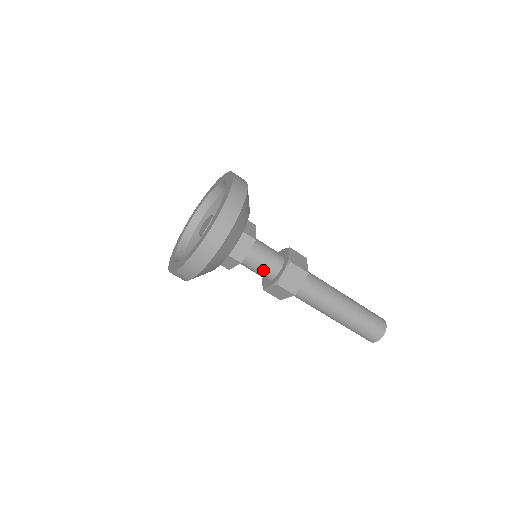
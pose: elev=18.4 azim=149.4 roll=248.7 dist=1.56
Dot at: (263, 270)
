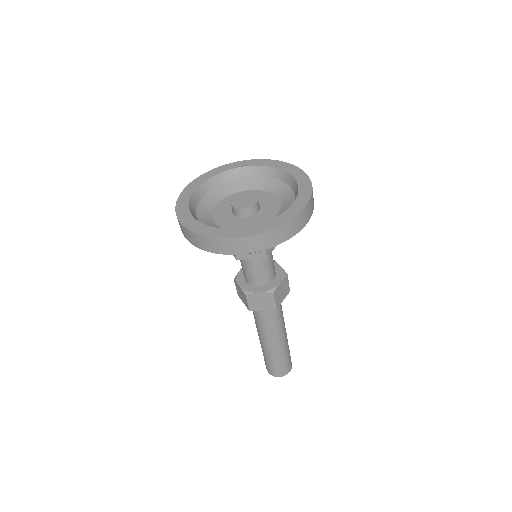
Dot at: (264, 273)
